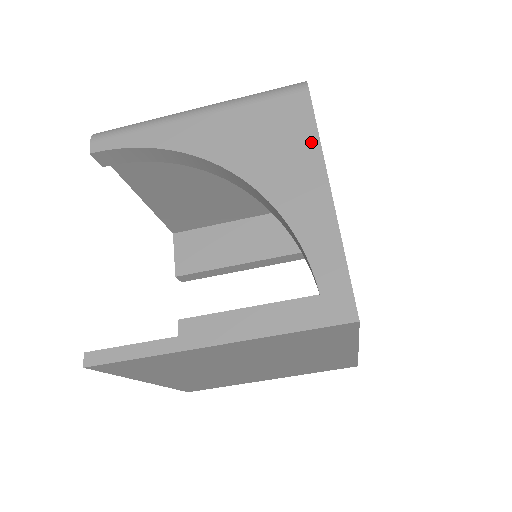
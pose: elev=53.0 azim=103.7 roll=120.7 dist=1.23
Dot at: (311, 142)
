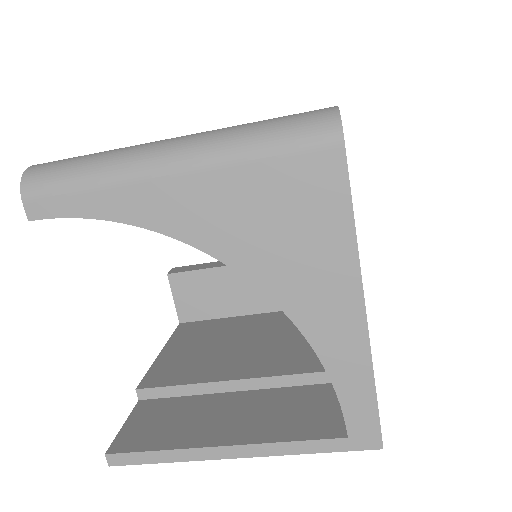
Dot at: (344, 239)
